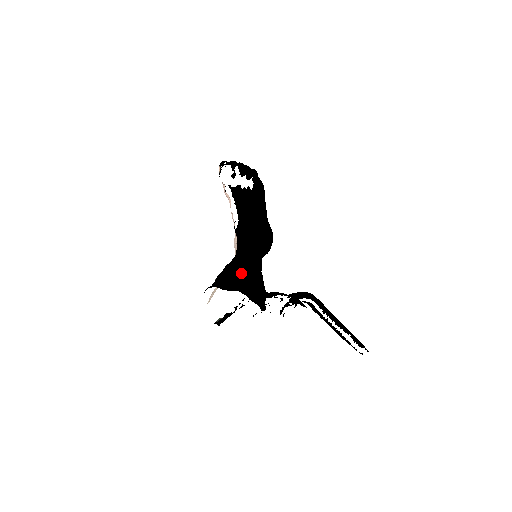
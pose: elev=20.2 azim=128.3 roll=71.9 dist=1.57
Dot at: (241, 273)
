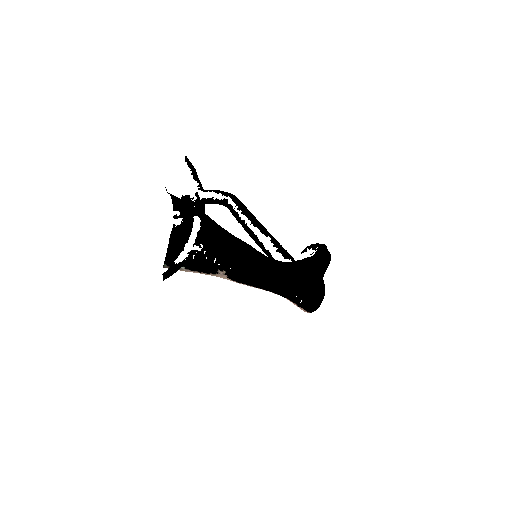
Dot at: occluded
